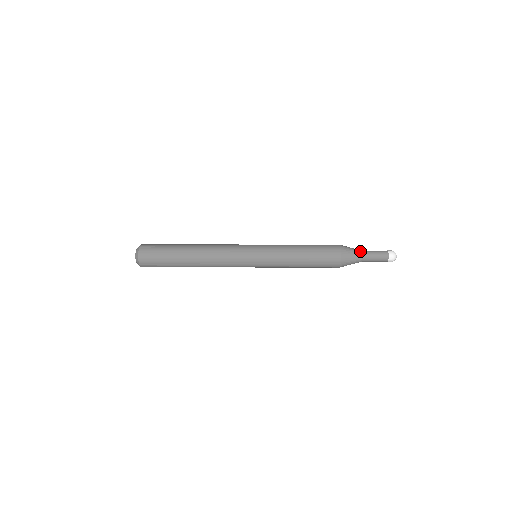
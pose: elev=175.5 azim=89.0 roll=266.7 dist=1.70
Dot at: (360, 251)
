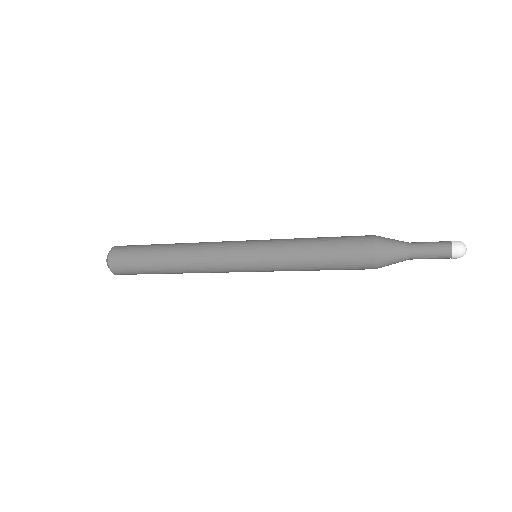
Dot at: (406, 245)
